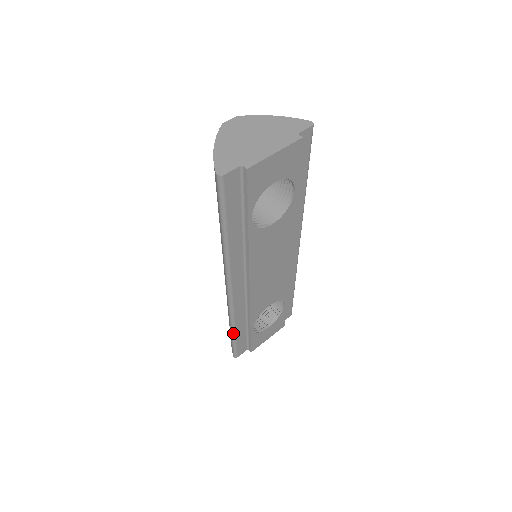
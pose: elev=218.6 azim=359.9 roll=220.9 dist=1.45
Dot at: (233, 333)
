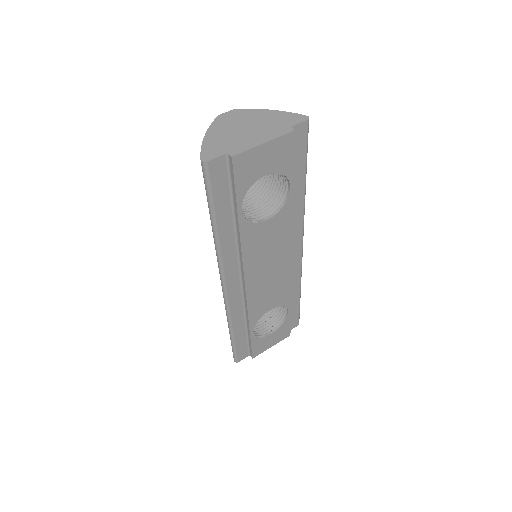
Dot at: (231, 335)
